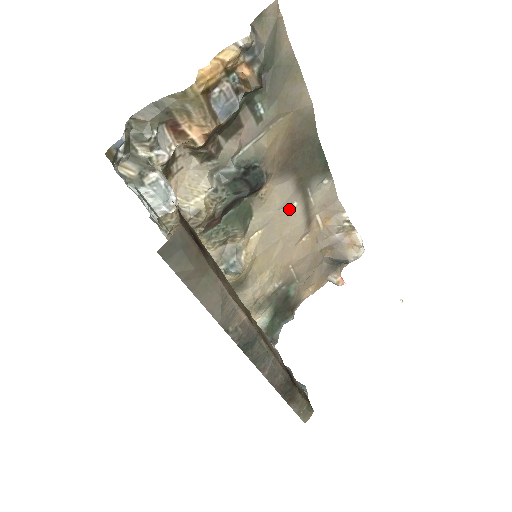
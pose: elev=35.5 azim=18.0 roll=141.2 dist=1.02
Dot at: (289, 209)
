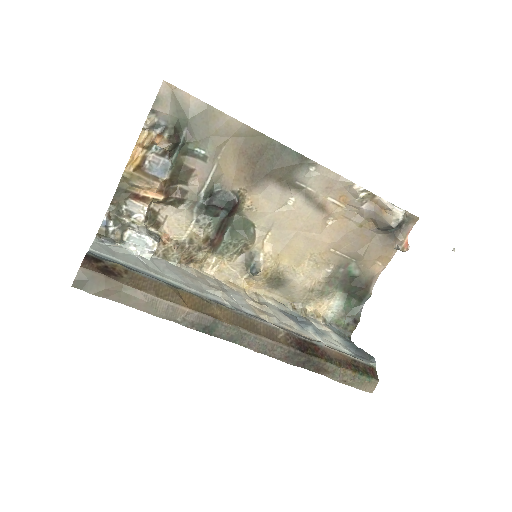
Dot at: (289, 206)
